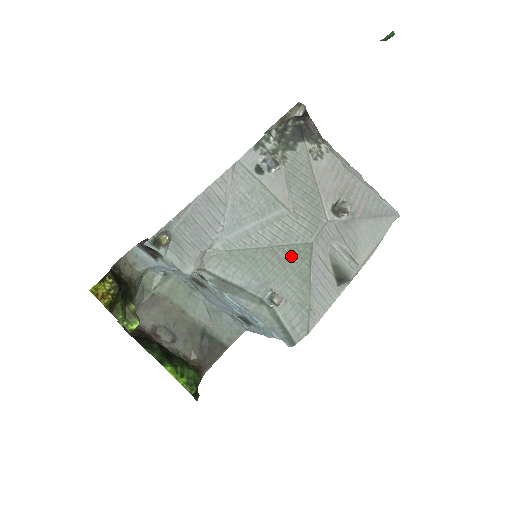
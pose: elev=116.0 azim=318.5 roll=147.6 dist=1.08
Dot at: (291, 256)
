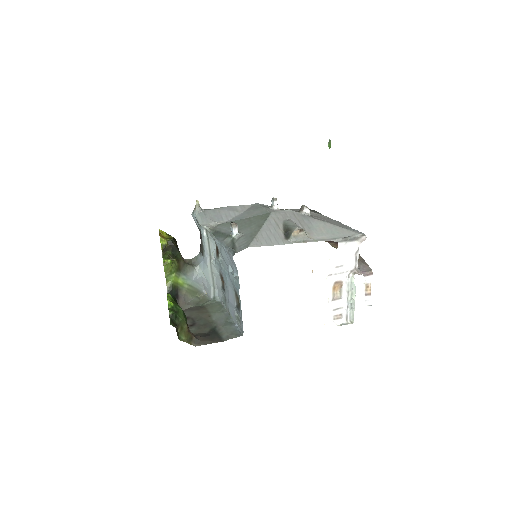
Dot at: (257, 219)
